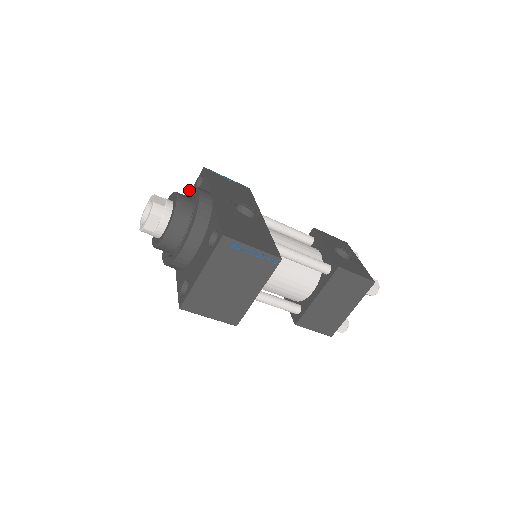
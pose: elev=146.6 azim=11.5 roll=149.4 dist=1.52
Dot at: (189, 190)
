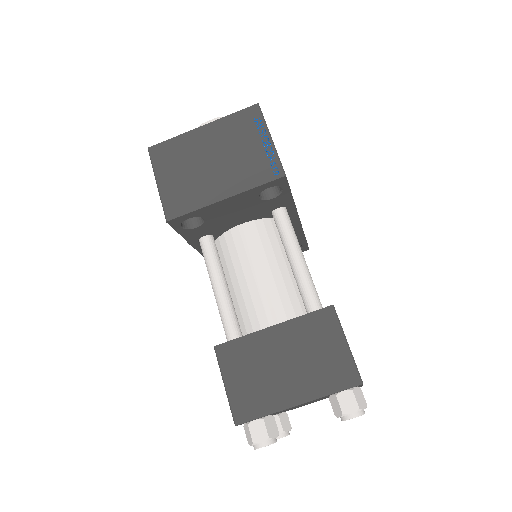
Dot at: occluded
